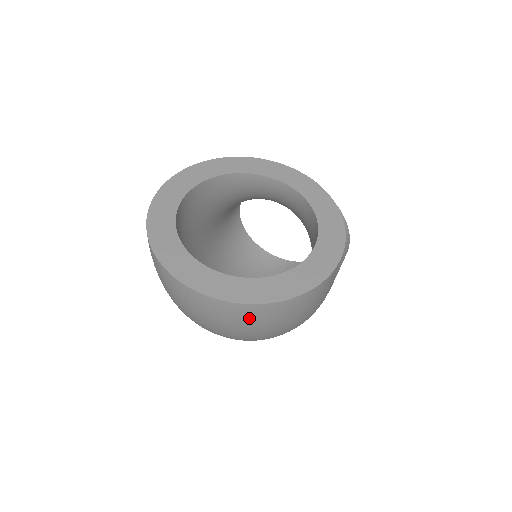
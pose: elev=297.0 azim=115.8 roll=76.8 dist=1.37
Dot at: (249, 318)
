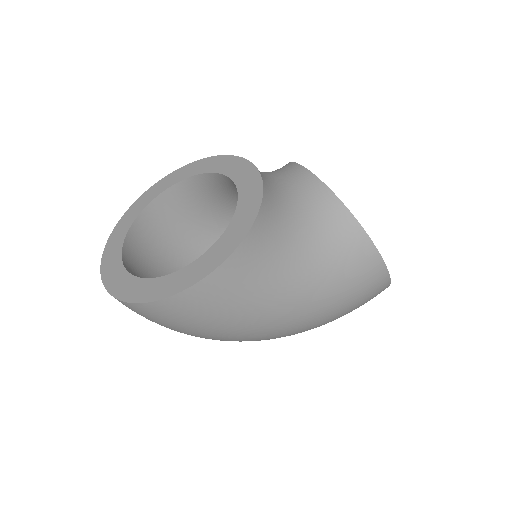
Dot at: (137, 312)
